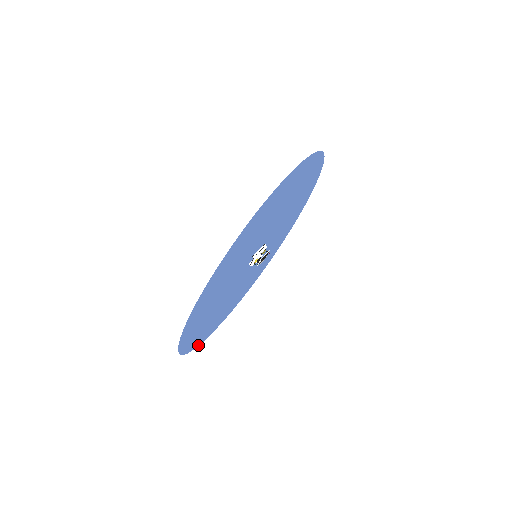
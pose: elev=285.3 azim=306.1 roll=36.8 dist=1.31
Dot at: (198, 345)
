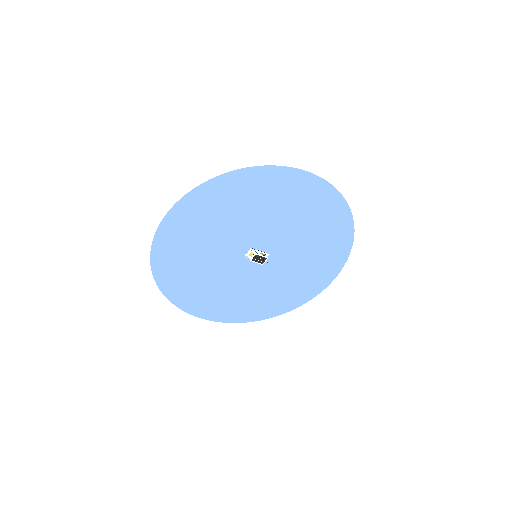
Dot at: (177, 305)
